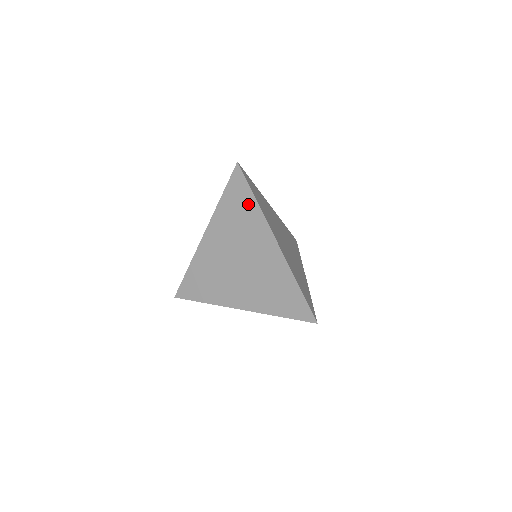
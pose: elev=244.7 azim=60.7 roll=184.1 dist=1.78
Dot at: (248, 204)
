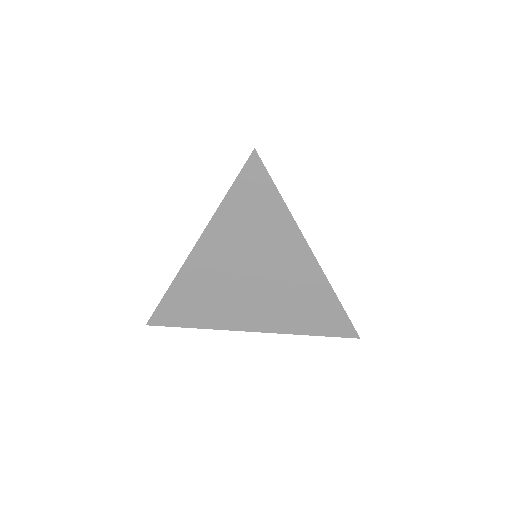
Dot at: (271, 208)
